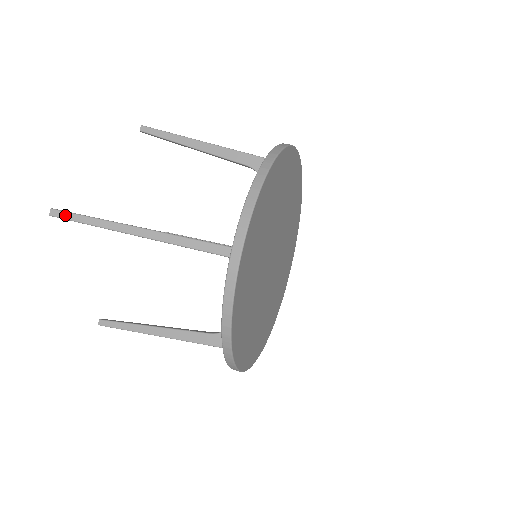
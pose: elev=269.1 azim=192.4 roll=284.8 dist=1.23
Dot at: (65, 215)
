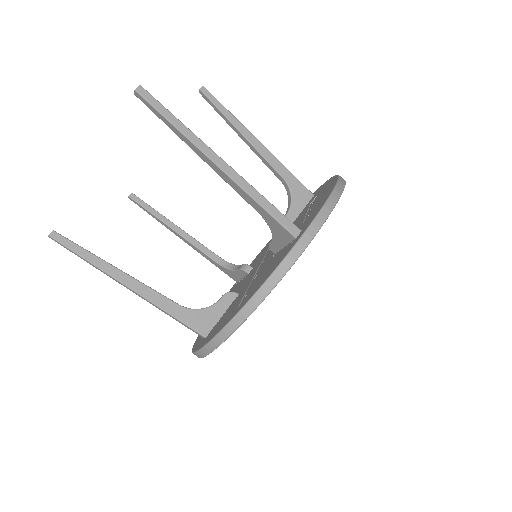
Dot at: (153, 101)
